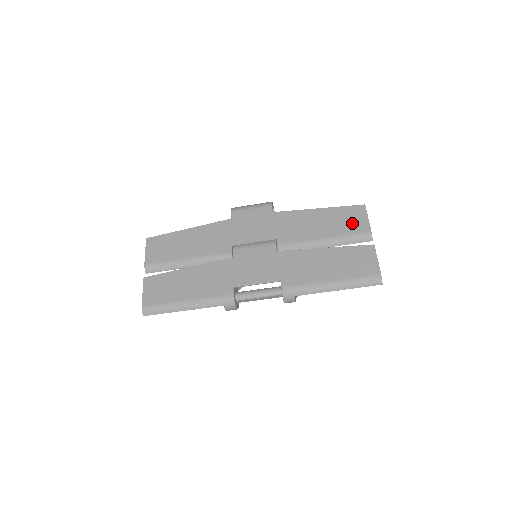
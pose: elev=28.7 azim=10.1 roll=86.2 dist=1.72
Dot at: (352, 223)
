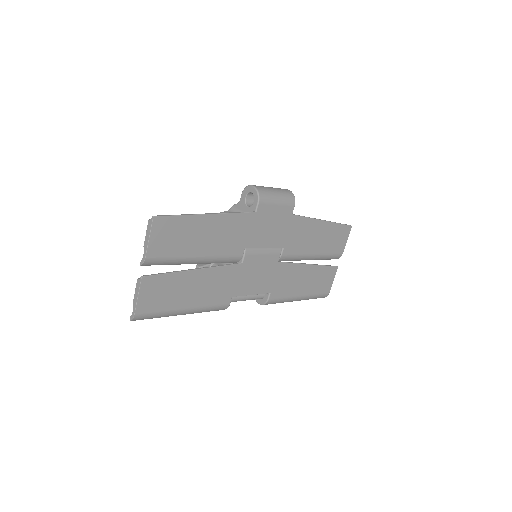
Dot at: (337, 243)
